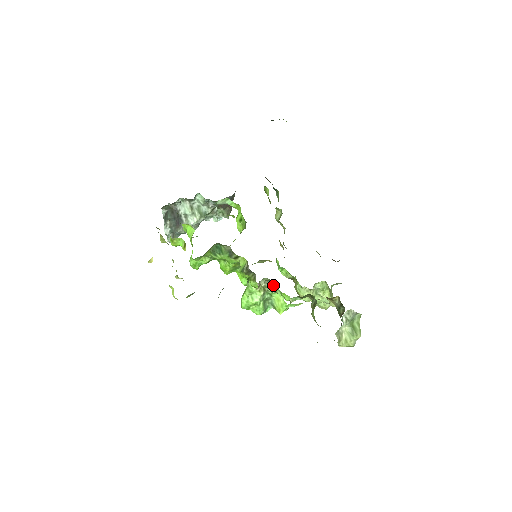
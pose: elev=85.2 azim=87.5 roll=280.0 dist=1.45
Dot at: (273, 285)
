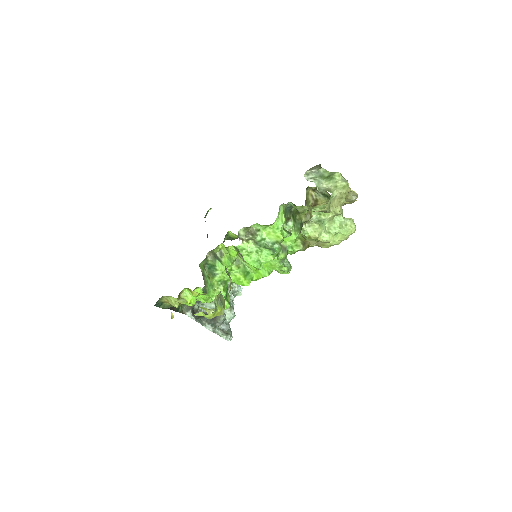
Dot at: (252, 231)
